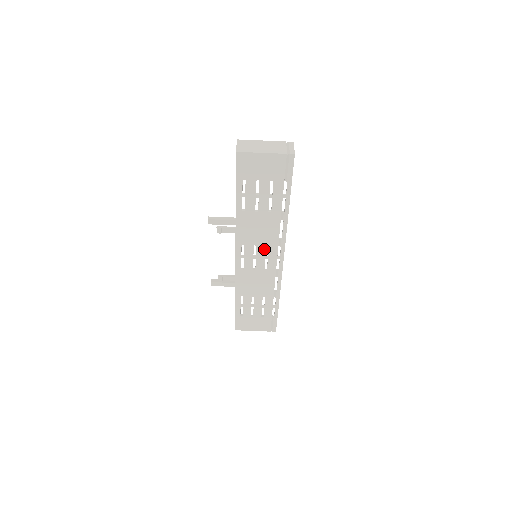
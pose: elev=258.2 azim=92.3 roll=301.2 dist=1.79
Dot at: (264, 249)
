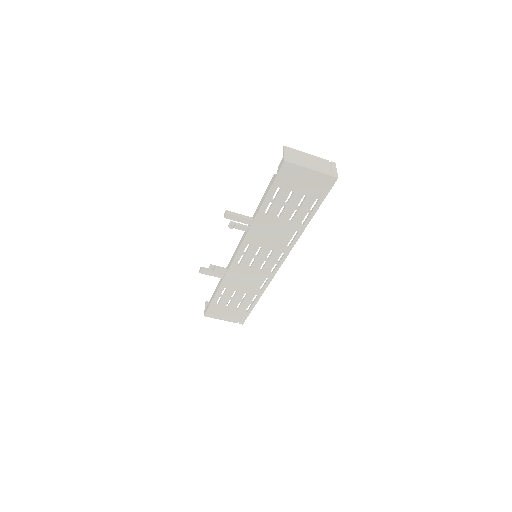
Dot at: (268, 252)
